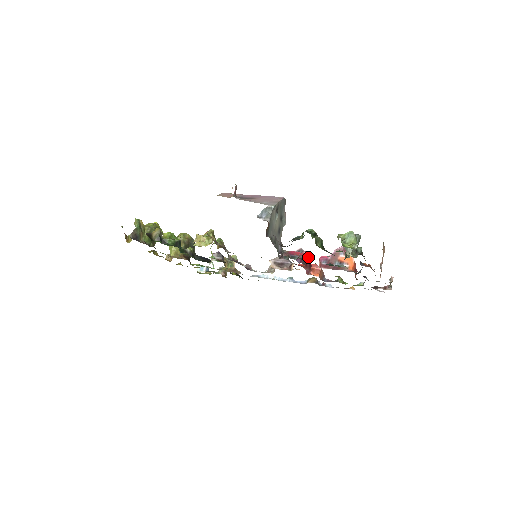
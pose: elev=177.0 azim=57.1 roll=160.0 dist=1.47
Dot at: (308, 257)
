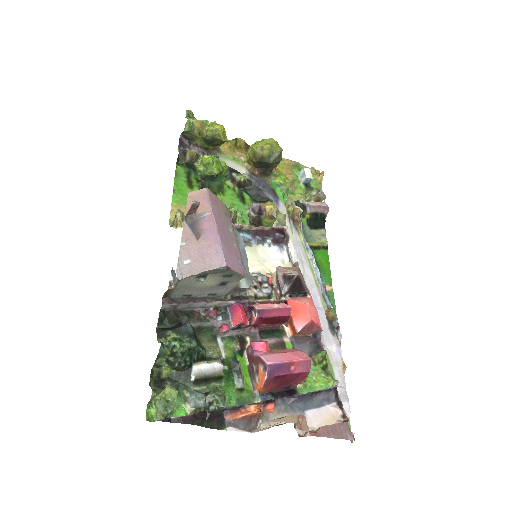
Dot at: (273, 317)
